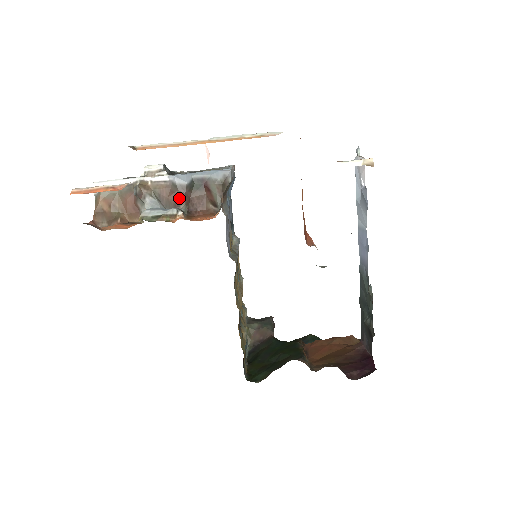
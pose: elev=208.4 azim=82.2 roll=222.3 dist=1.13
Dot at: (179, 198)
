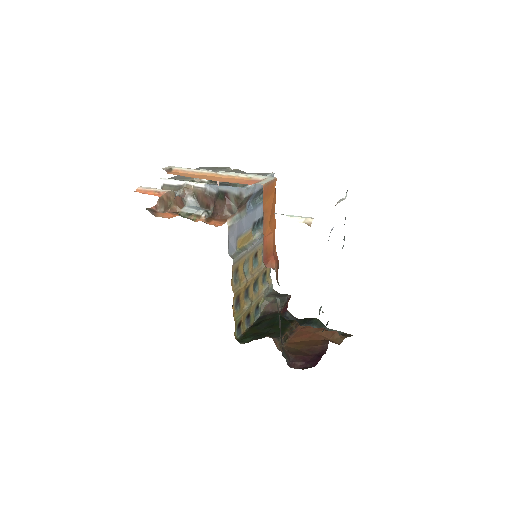
Dot at: (210, 202)
